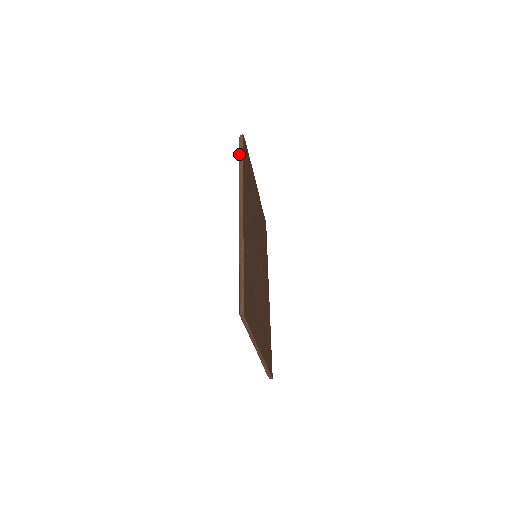
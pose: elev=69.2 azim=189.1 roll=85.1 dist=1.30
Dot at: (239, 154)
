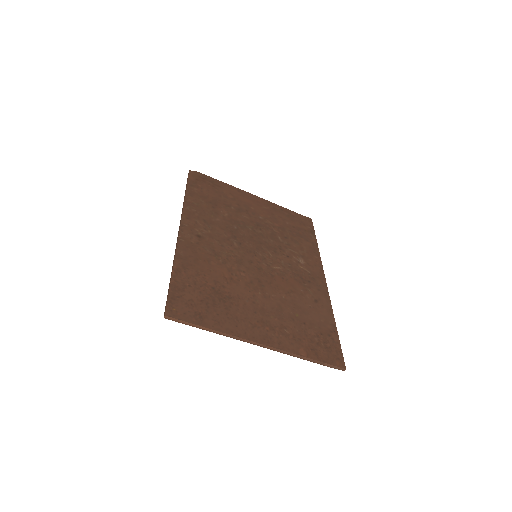
Dot at: occluded
